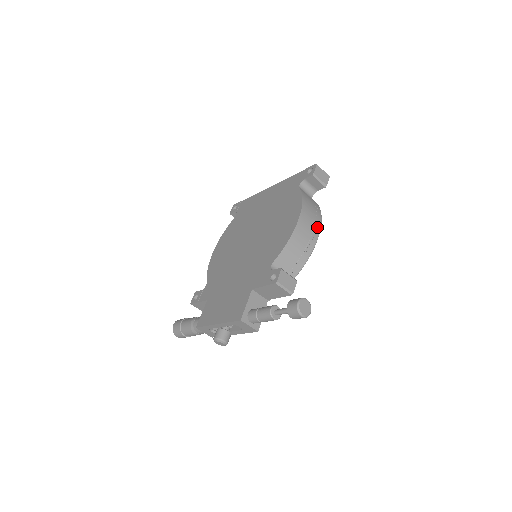
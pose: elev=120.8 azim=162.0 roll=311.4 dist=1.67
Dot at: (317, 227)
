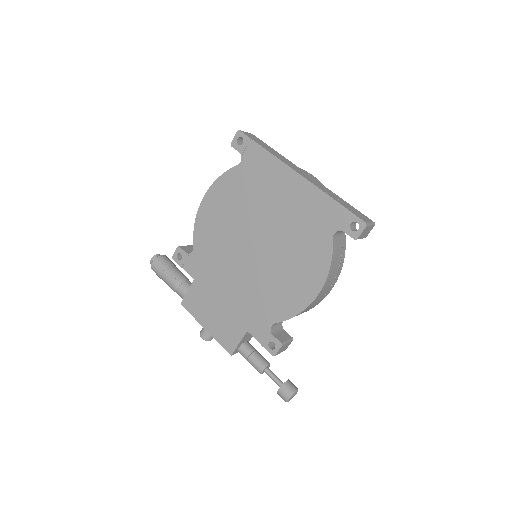
Dot at: (333, 285)
